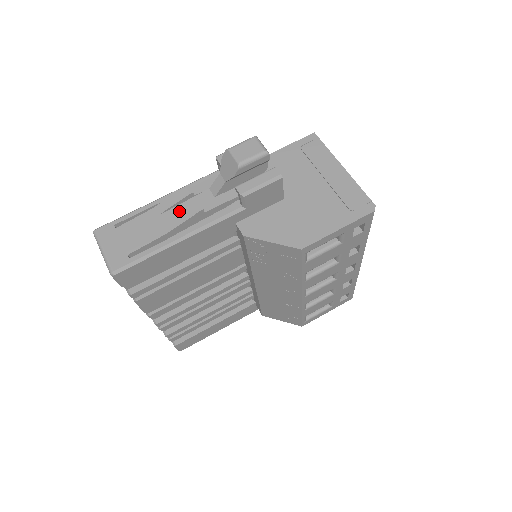
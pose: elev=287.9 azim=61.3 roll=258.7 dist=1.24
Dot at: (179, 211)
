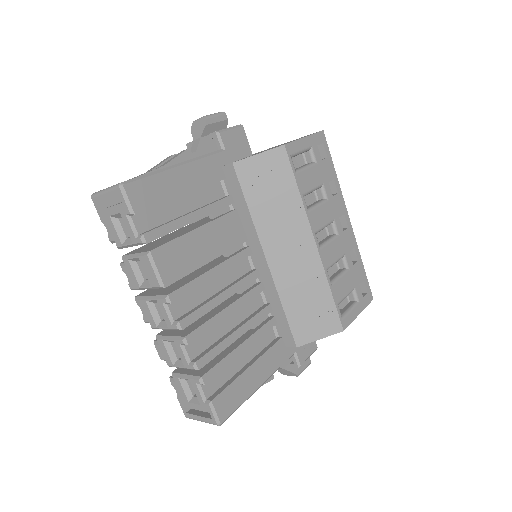
Dot at: occluded
